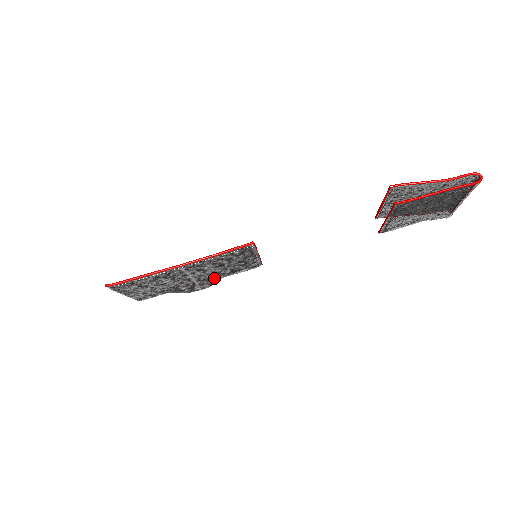
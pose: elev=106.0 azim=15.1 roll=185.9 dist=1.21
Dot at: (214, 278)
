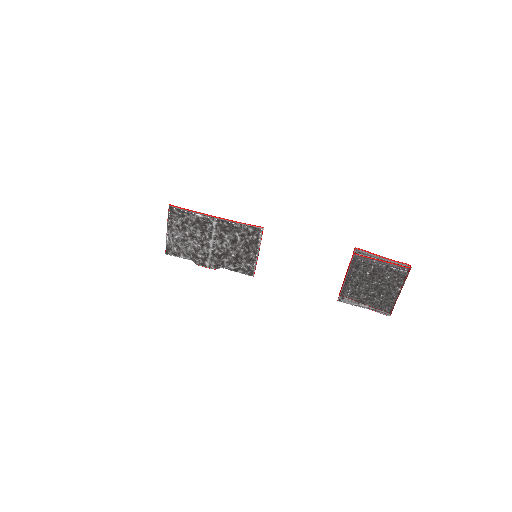
Dot at: (222, 257)
